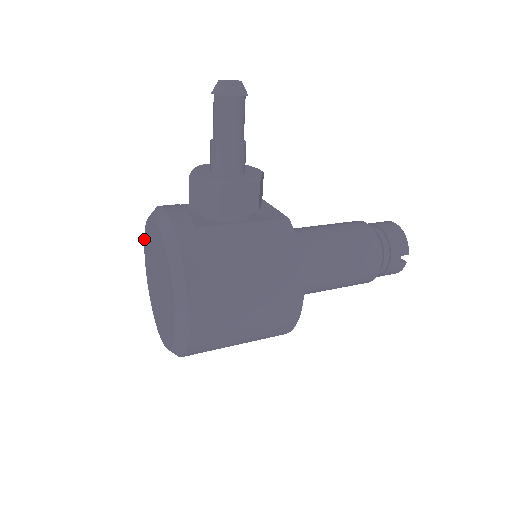
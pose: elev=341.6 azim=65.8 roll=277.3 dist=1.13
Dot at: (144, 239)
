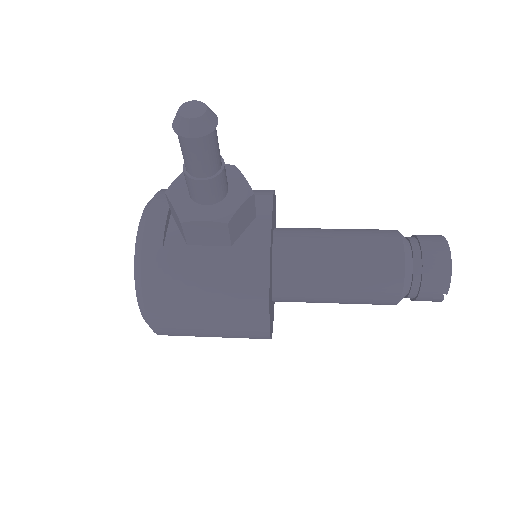
Dot at: occluded
